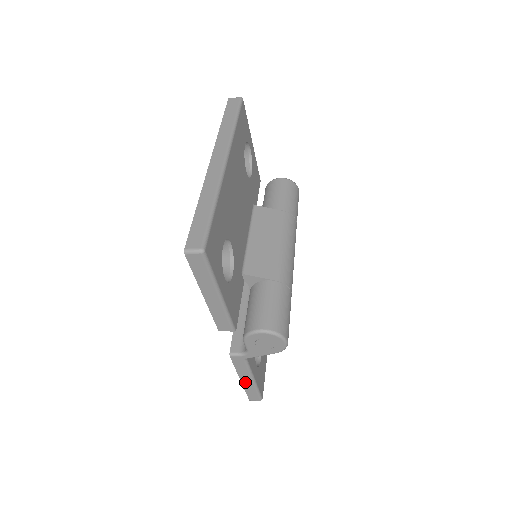
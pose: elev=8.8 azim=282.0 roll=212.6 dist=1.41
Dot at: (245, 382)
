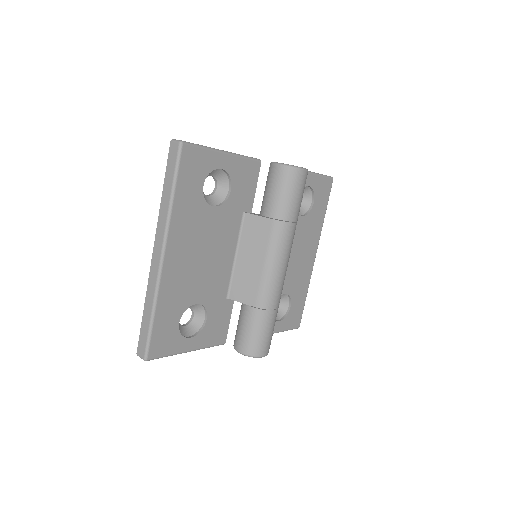
Dot at: occluded
